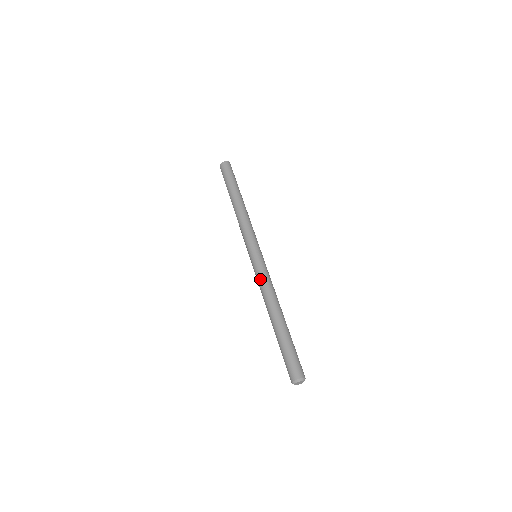
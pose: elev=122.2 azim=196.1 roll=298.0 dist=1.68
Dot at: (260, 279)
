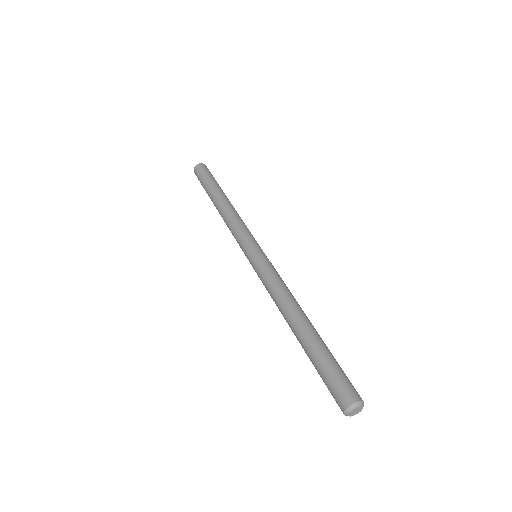
Dot at: (269, 278)
